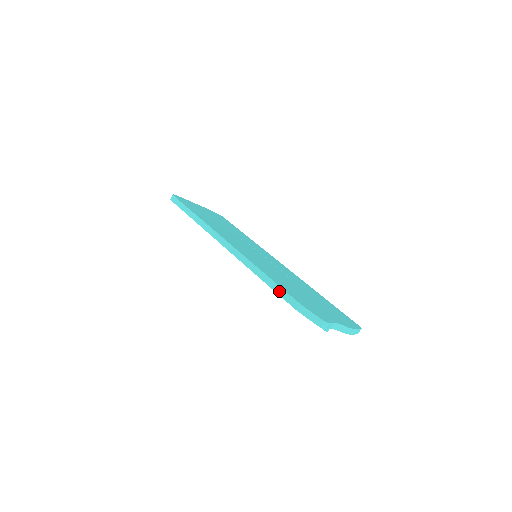
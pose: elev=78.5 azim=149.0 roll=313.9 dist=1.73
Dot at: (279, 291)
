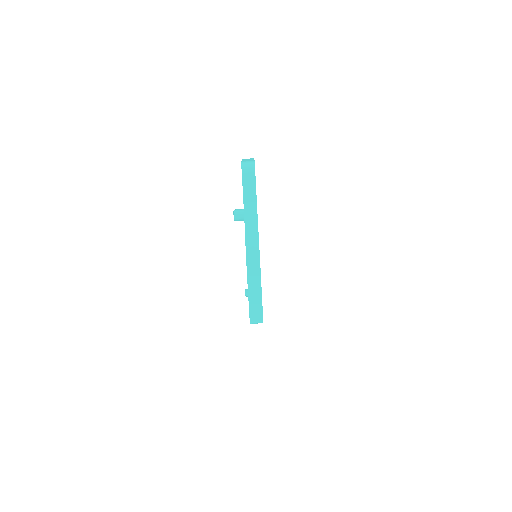
Dot at: occluded
